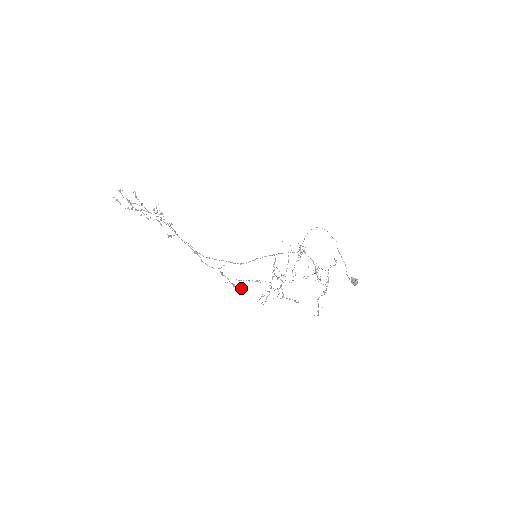
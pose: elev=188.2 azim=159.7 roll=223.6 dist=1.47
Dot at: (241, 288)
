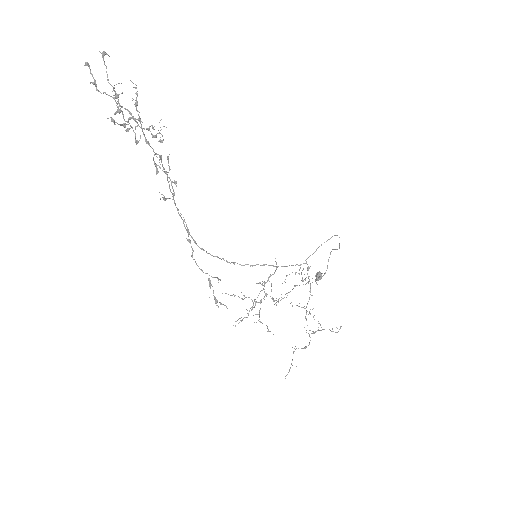
Dot at: (222, 304)
